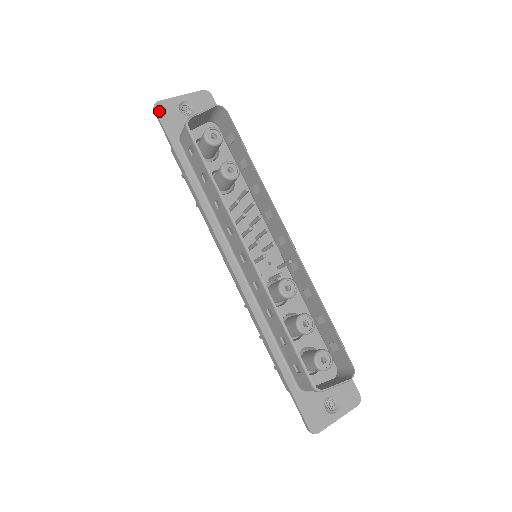
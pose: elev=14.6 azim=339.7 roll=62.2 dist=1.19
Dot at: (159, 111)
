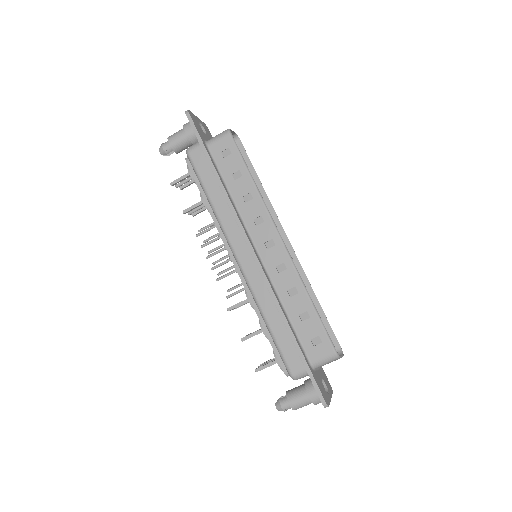
Dot at: (191, 117)
